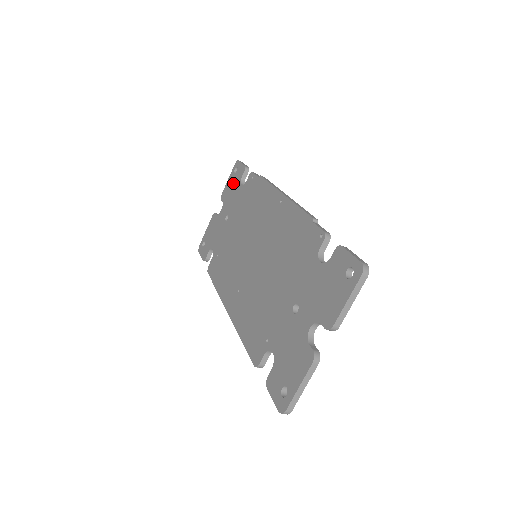
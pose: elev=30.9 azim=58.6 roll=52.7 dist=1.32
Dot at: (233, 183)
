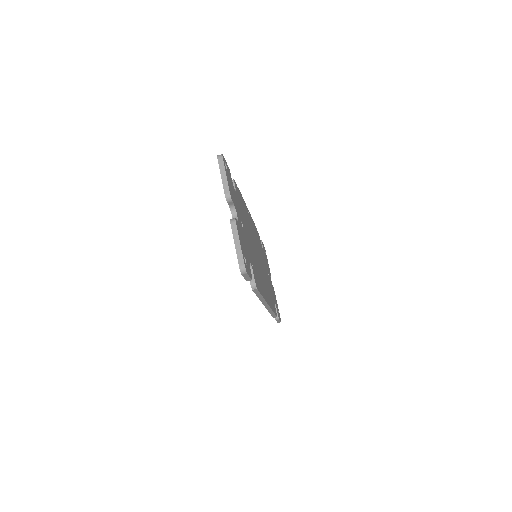
Dot at: occluded
